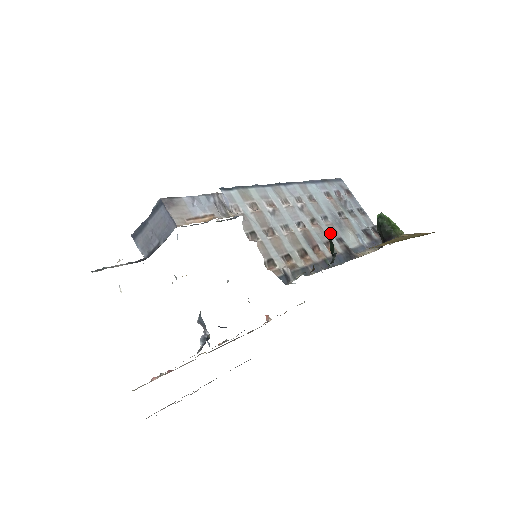
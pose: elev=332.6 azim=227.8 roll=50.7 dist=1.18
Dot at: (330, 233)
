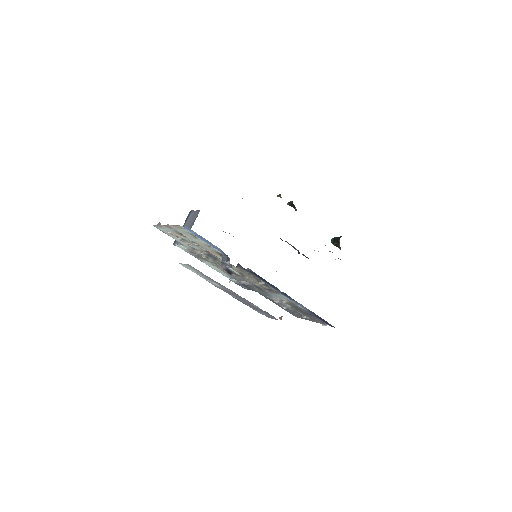
Dot at: occluded
